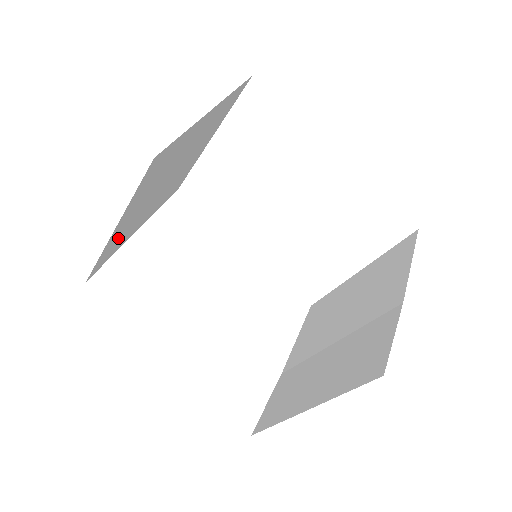
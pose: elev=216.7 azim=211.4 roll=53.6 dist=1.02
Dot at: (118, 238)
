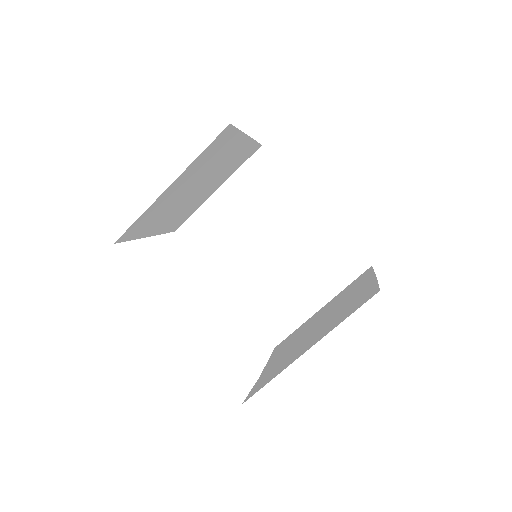
Dot at: (153, 213)
